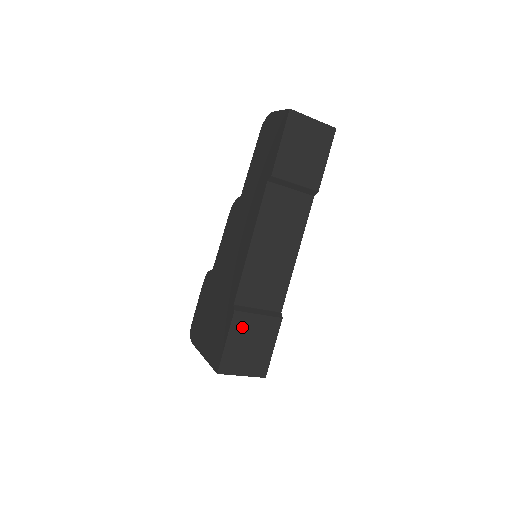
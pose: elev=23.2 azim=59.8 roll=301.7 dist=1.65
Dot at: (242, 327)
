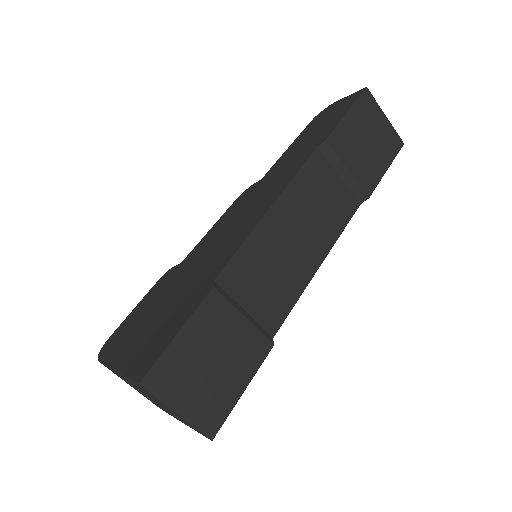
Dot at: (213, 322)
